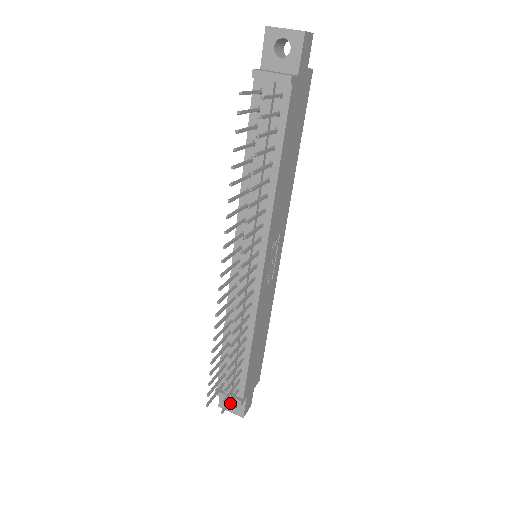
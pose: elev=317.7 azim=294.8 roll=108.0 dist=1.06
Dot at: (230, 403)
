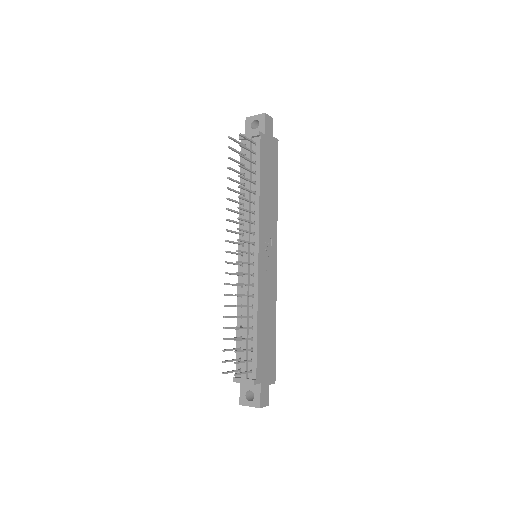
Dot at: (249, 399)
